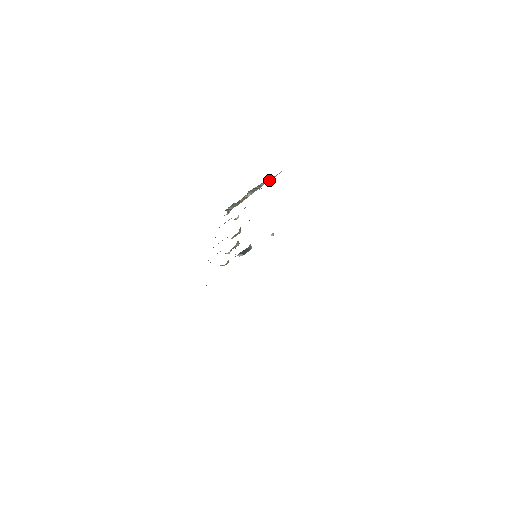
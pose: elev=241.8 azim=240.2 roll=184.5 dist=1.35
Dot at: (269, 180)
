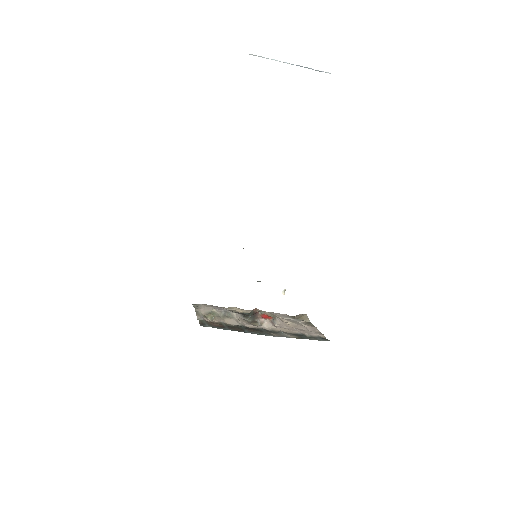
Dot at: occluded
